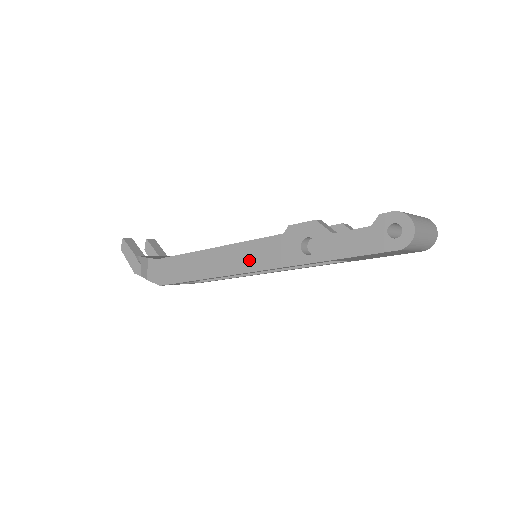
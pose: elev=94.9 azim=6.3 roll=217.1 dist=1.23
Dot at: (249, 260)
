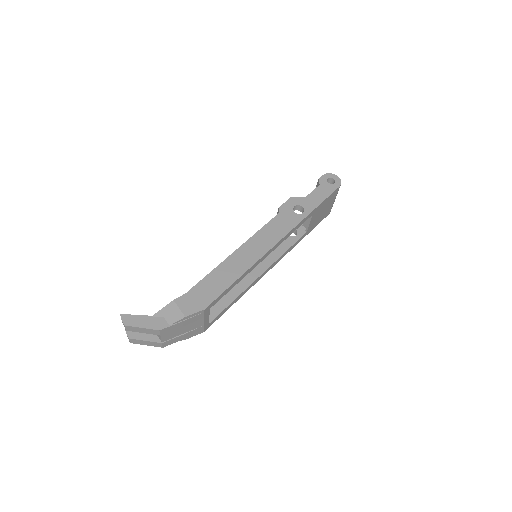
Dot at: (269, 238)
